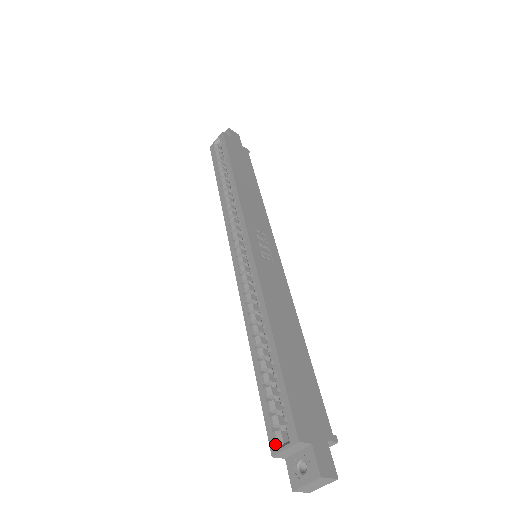
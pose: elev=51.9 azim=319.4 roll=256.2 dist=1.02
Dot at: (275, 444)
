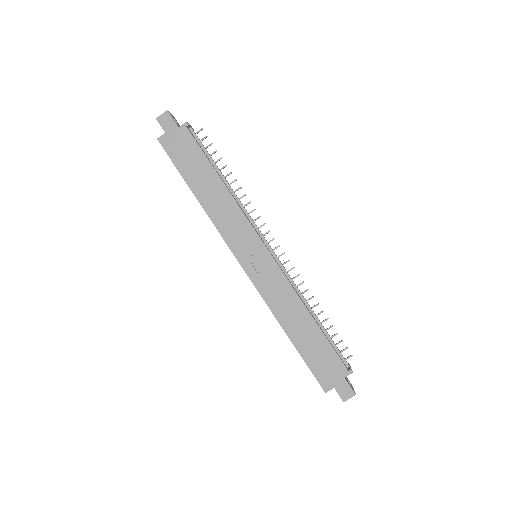
Dot at: occluded
